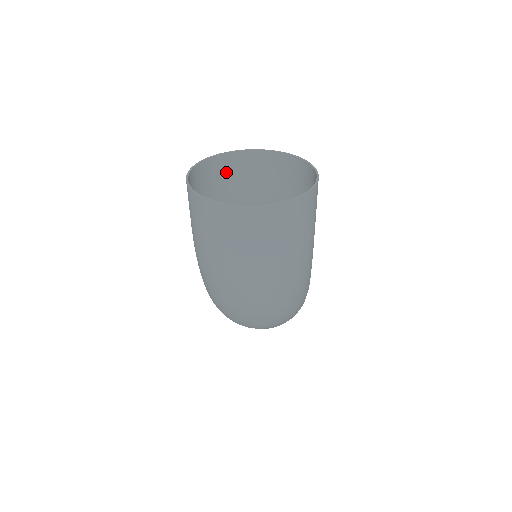
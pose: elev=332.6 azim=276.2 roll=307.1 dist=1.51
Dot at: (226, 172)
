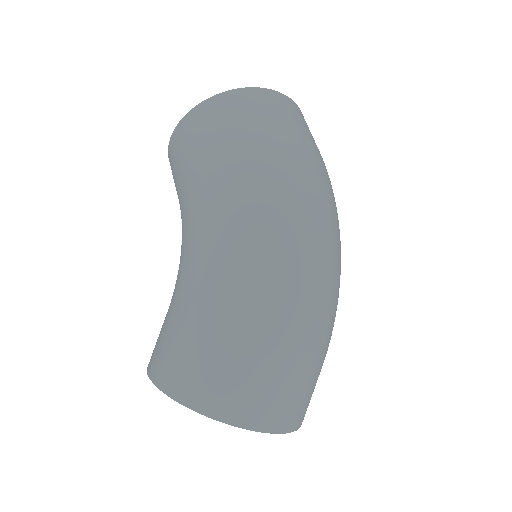
Dot at: occluded
